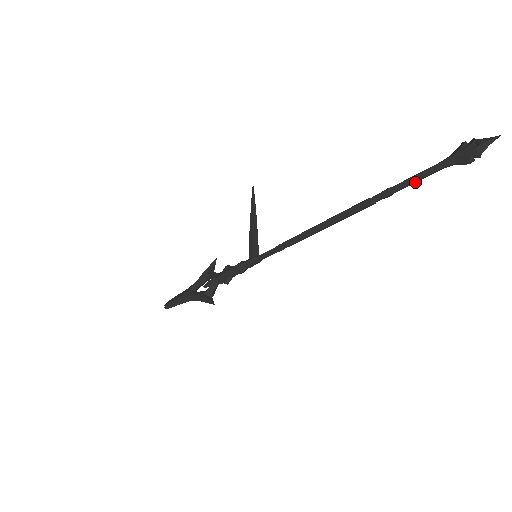
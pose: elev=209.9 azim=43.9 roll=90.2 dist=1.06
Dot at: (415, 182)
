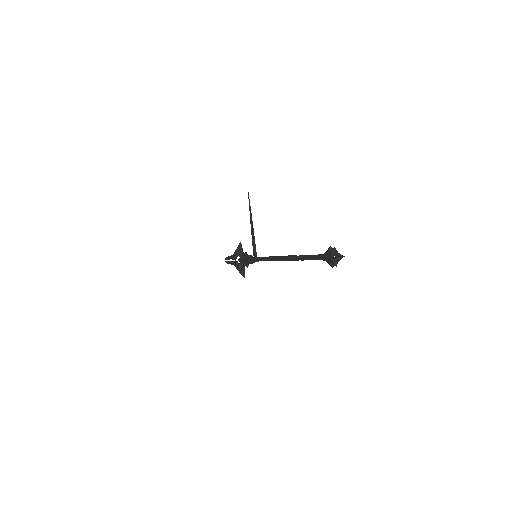
Dot at: (313, 259)
